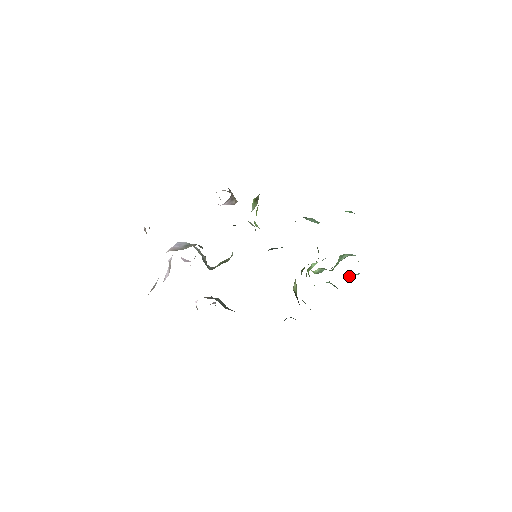
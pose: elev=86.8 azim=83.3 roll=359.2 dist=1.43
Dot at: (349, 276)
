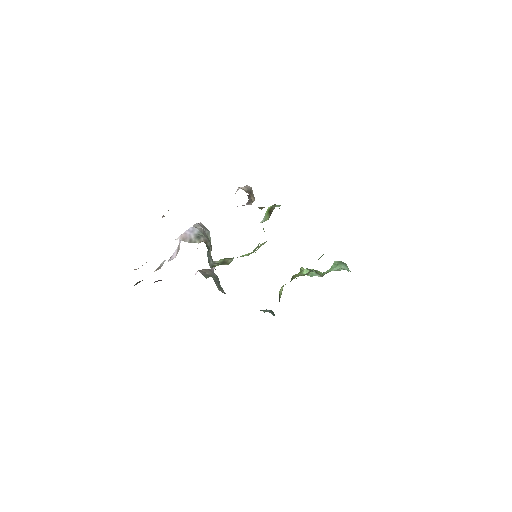
Dot at: occluded
